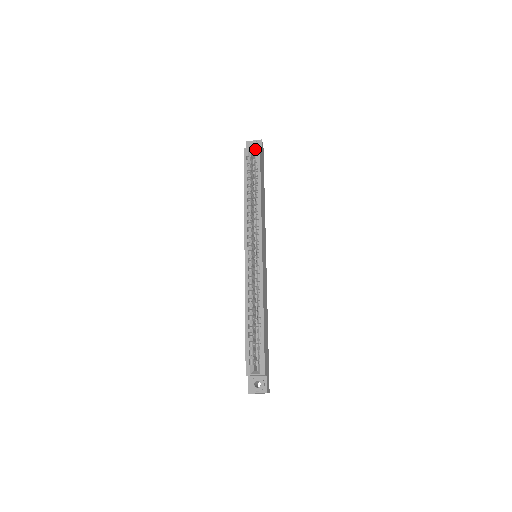
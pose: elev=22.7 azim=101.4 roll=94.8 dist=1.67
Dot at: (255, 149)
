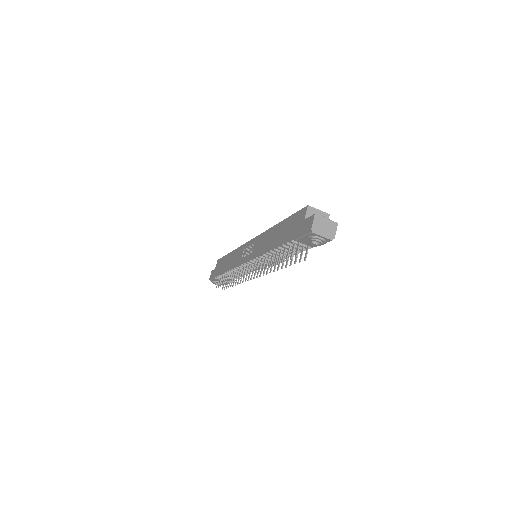
Dot at: occluded
